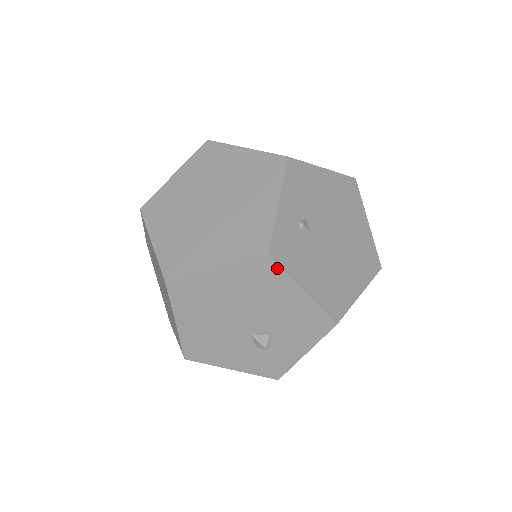
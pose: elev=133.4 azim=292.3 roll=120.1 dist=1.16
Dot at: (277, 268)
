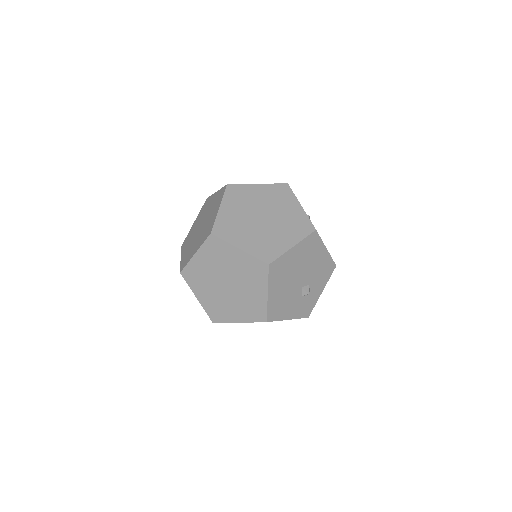
Dot at: (318, 237)
